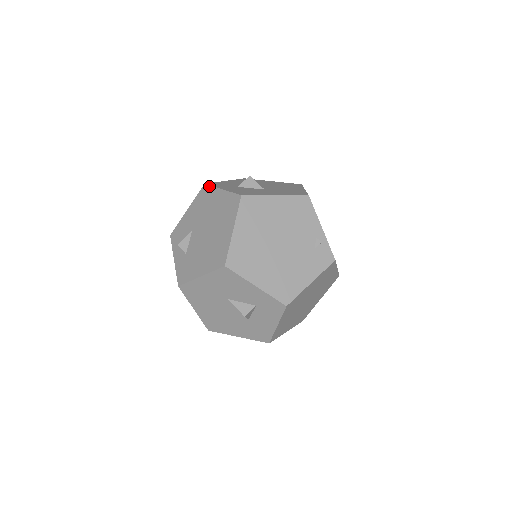
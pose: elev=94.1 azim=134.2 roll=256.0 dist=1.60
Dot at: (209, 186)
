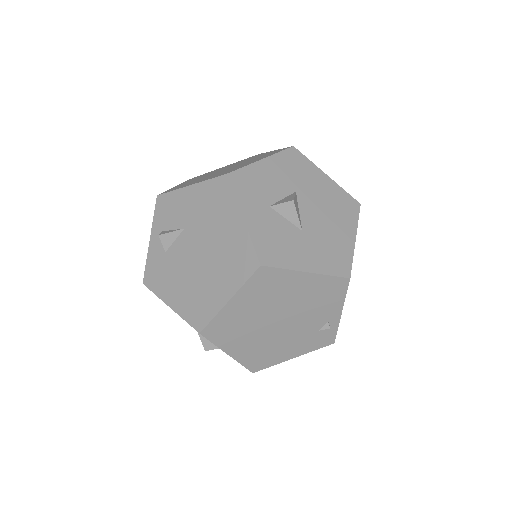
Dot at: (230, 188)
